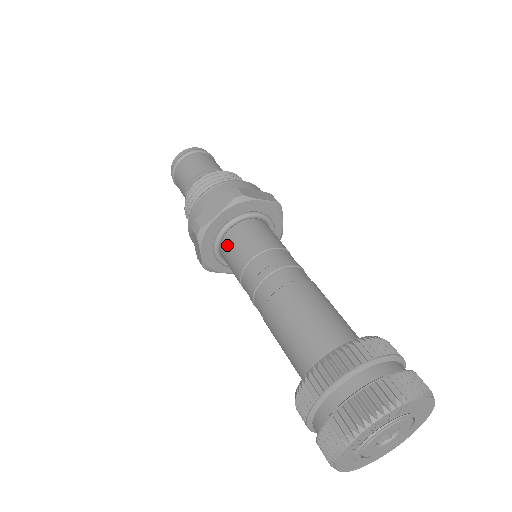
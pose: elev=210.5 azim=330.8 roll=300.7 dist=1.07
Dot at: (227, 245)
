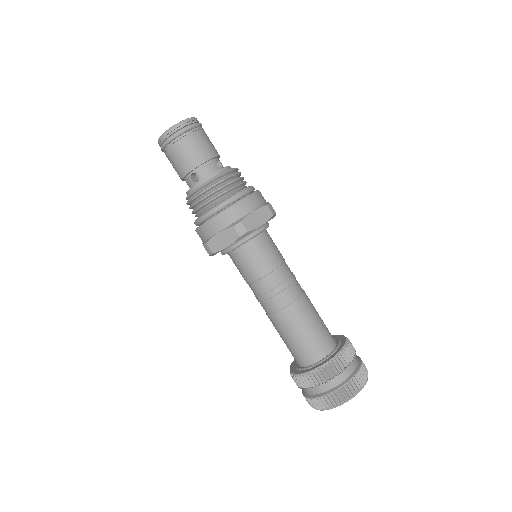
Dot at: (234, 258)
